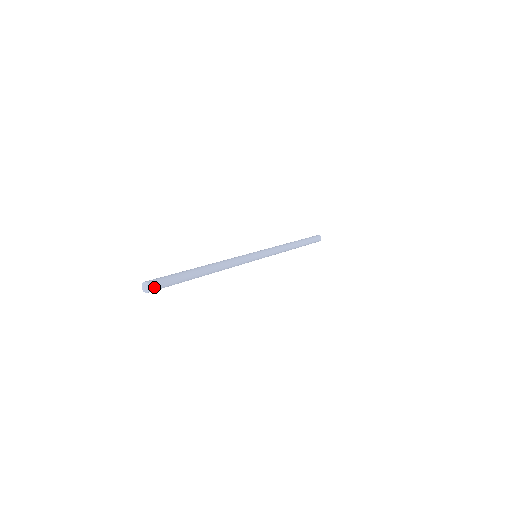
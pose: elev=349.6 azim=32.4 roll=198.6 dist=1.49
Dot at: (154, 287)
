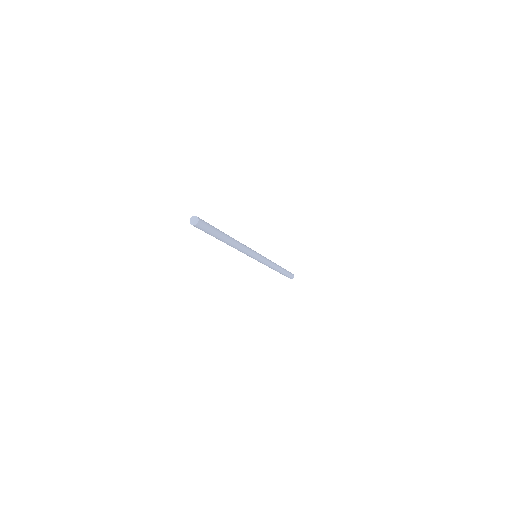
Dot at: (200, 219)
